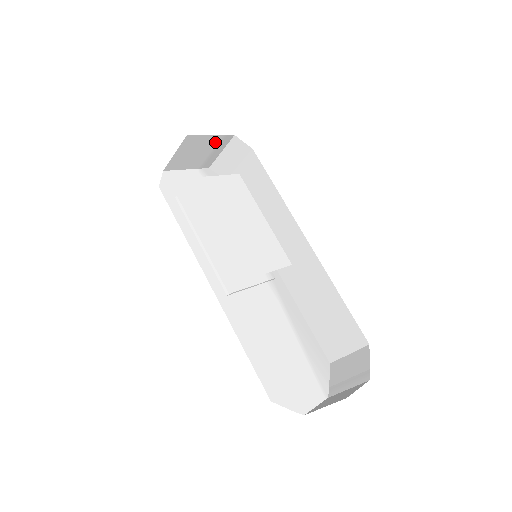
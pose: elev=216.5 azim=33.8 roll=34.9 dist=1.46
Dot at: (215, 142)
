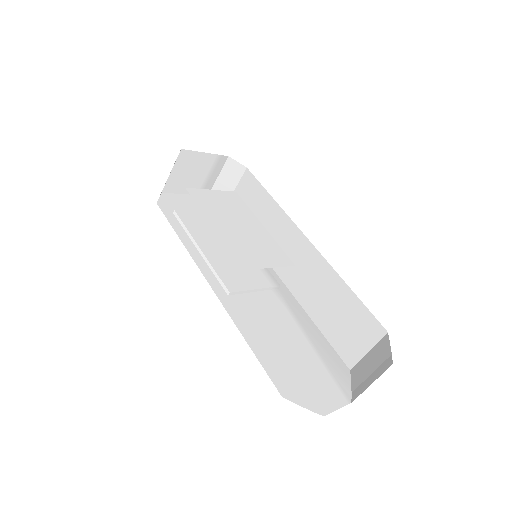
Dot at: (210, 163)
